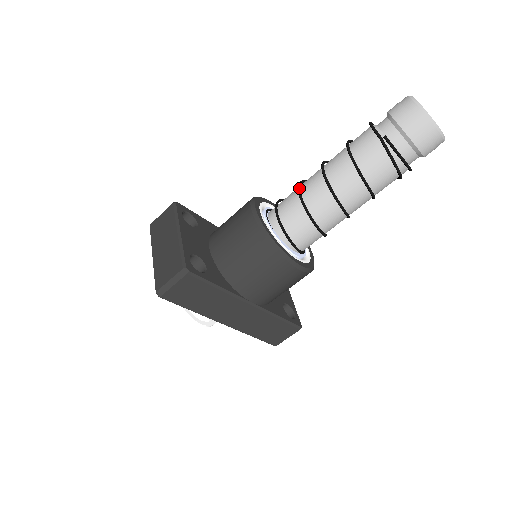
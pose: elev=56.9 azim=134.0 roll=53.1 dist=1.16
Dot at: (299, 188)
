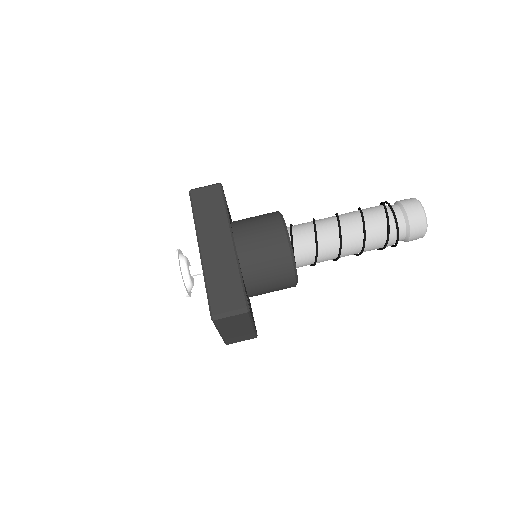
Dot at: occluded
